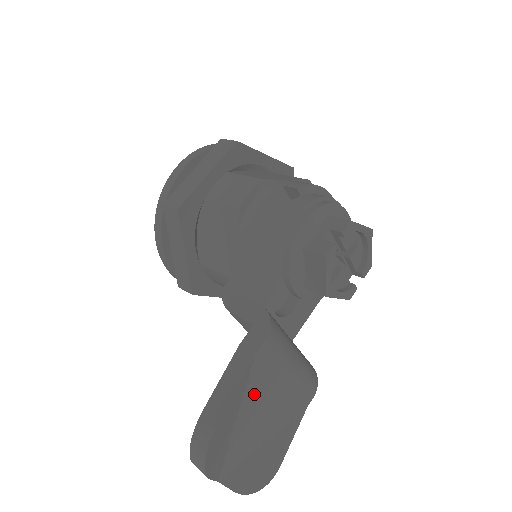
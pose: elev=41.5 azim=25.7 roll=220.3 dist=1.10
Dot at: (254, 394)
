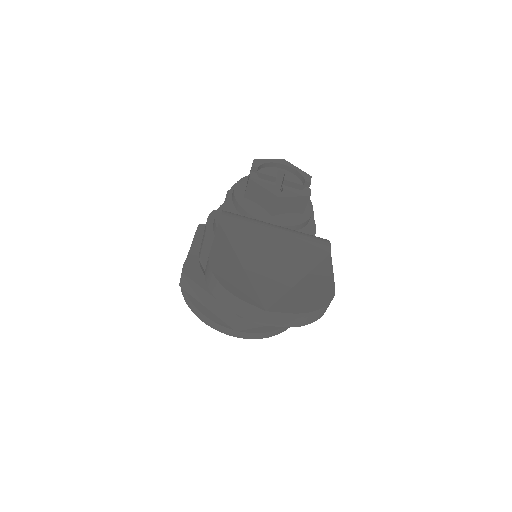
Dot at: (245, 247)
